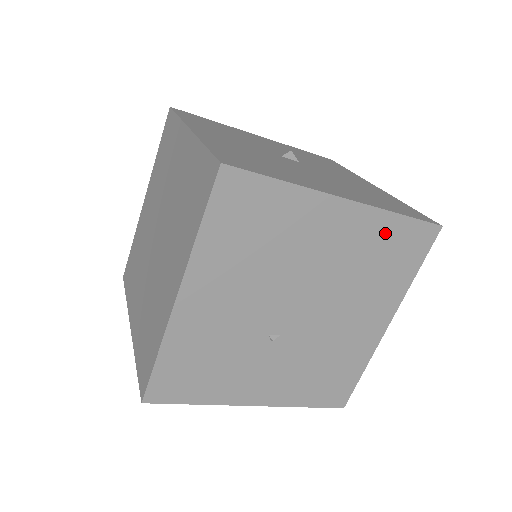
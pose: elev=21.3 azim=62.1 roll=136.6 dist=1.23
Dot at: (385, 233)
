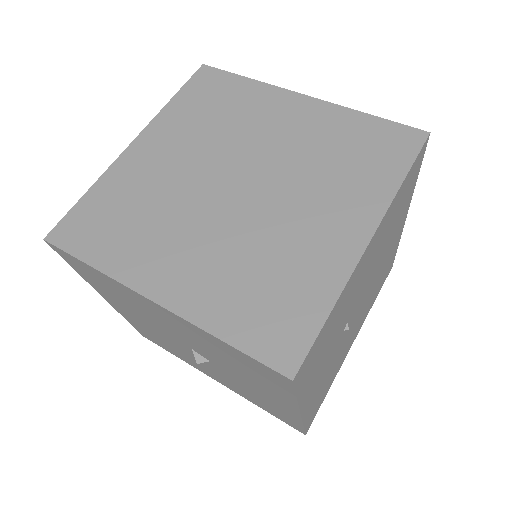
Dot at: (392, 255)
